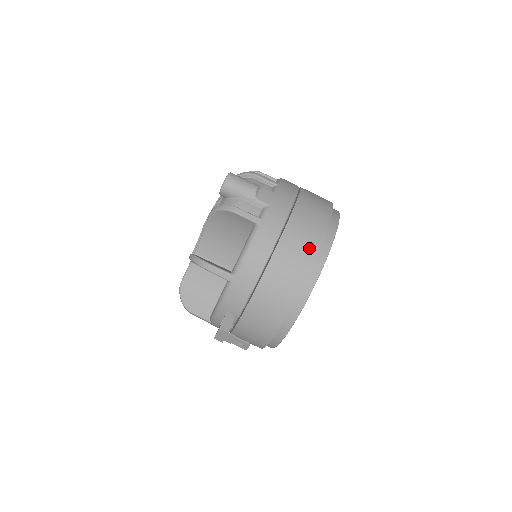
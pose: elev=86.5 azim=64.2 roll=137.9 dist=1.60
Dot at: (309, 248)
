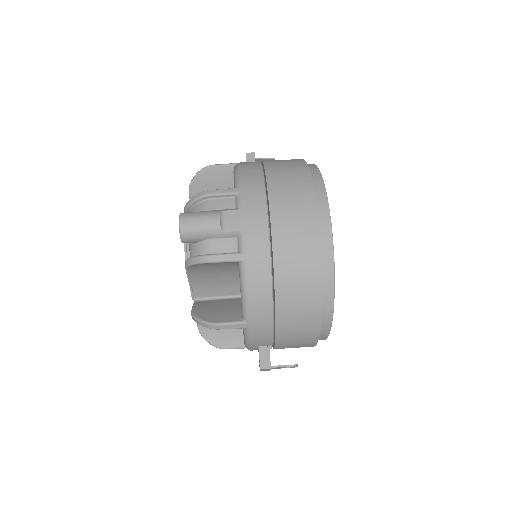
Dot at: (309, 257)
